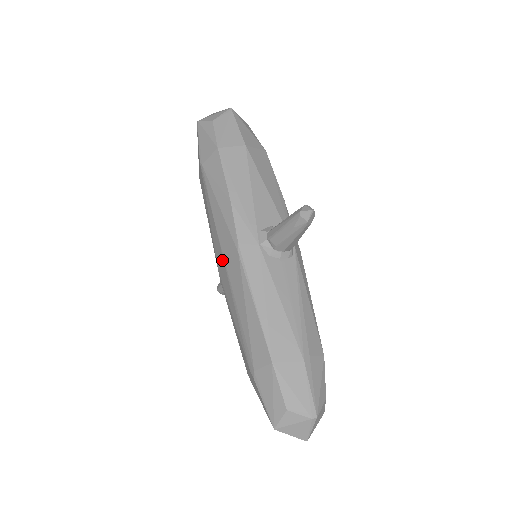
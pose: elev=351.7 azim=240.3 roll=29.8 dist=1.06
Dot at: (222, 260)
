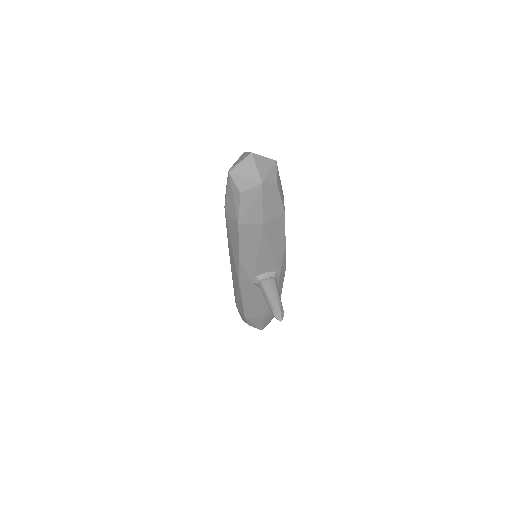
Dot at: occluded
